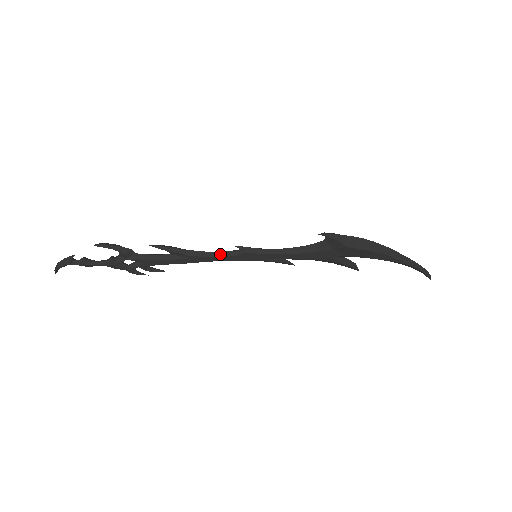
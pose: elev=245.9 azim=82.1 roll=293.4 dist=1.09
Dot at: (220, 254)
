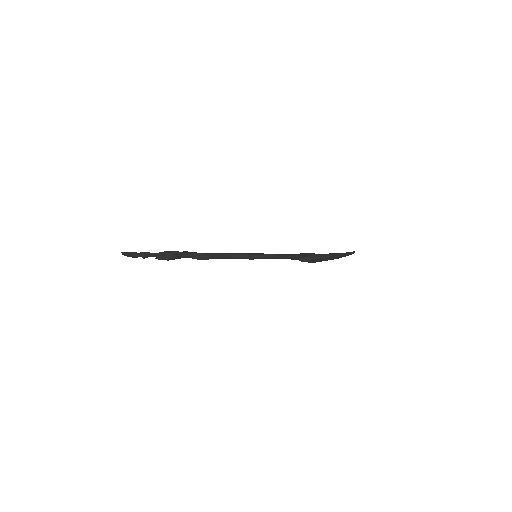
Dot at: (234, 258)
